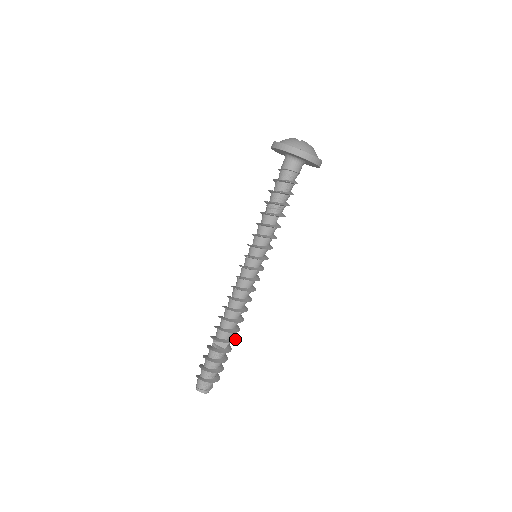
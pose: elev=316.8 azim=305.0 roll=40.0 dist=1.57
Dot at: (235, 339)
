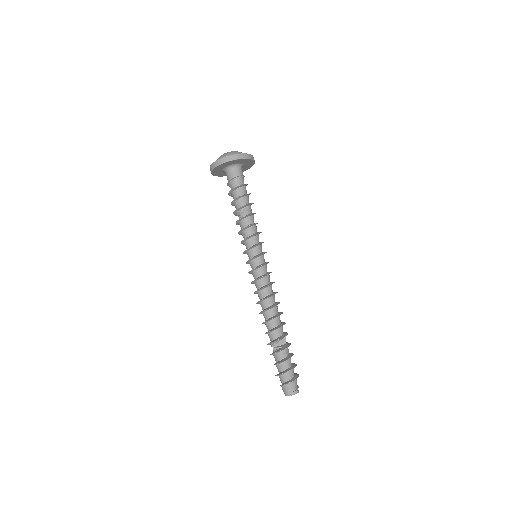
Dot at: (285, 332)
